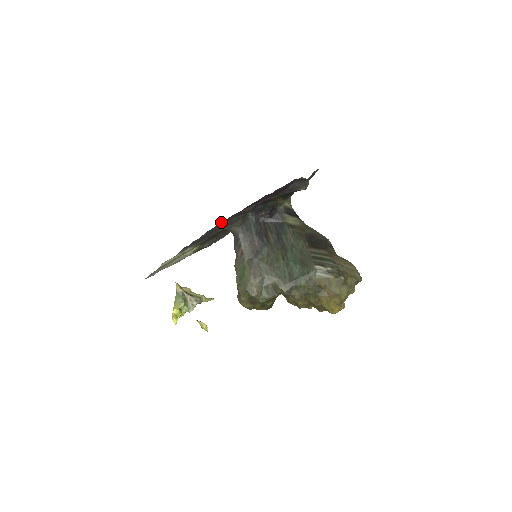
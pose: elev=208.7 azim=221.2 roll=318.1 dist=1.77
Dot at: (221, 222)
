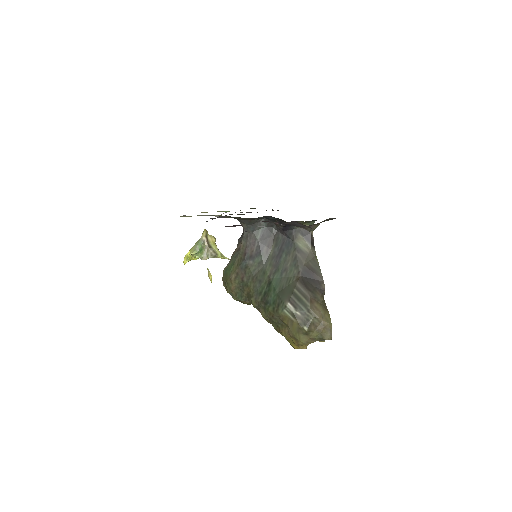
Dot at: occluded
